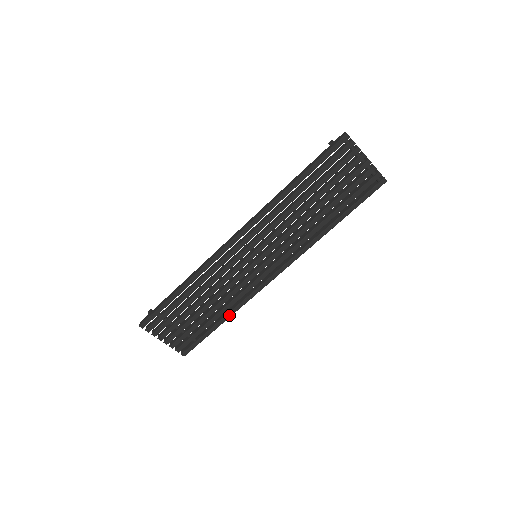
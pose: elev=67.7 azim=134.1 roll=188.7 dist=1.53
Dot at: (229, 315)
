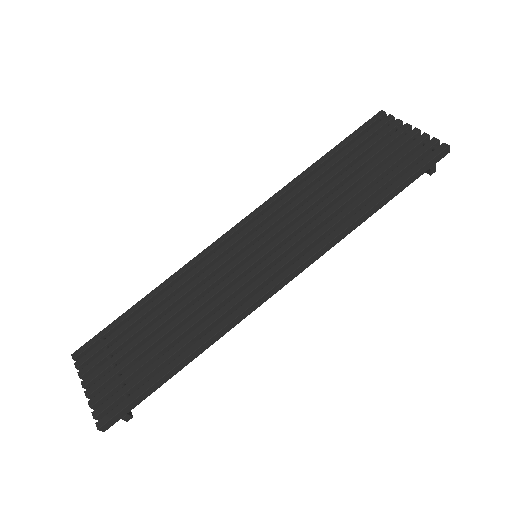
Dot at: (192, 349)
